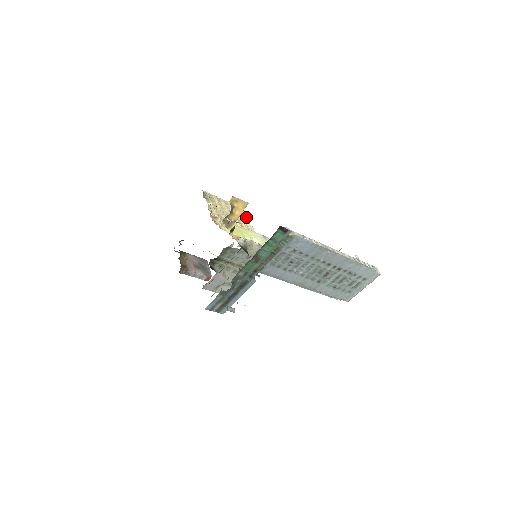
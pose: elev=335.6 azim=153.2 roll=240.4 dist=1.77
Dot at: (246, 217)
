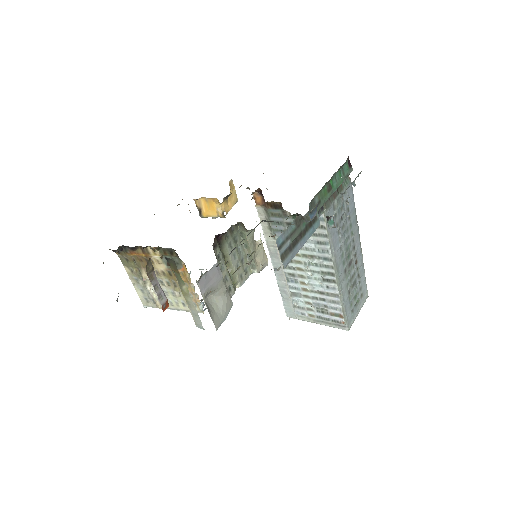
Dot at: occluded
